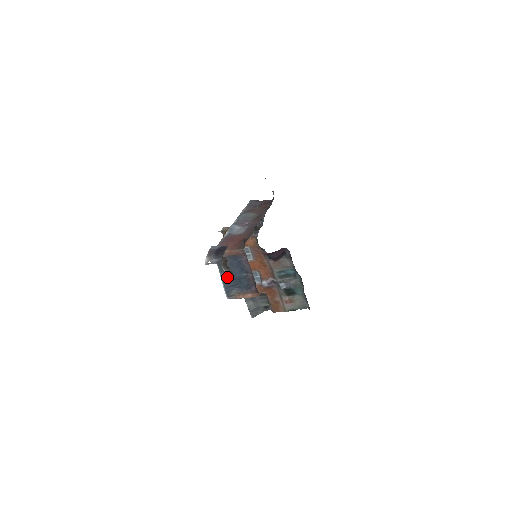
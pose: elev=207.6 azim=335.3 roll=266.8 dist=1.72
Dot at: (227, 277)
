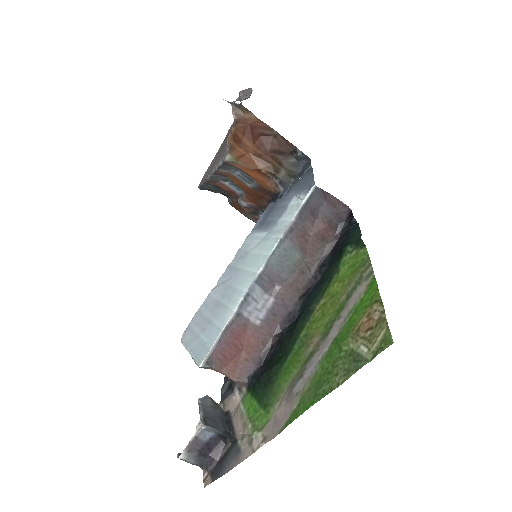
Dot at: occluded
